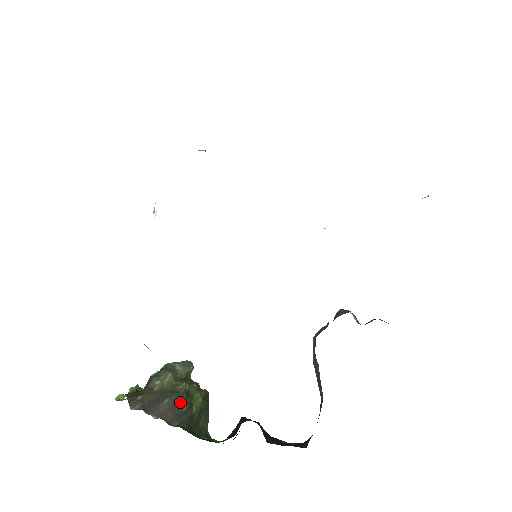
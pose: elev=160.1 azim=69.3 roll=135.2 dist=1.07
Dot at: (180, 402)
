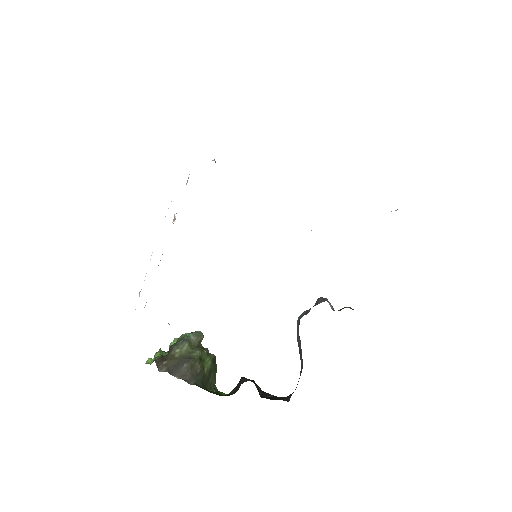
Dot at: (195, 366)
